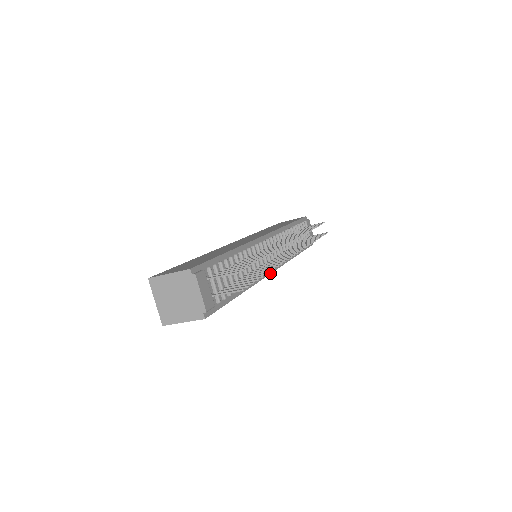
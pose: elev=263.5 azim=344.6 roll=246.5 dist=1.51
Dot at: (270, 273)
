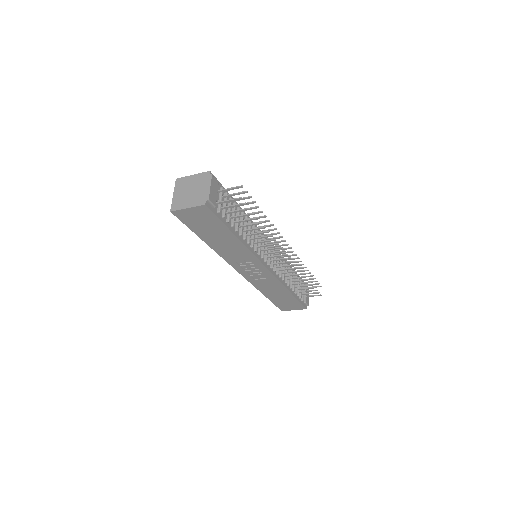
Dot at: (263, 264)
